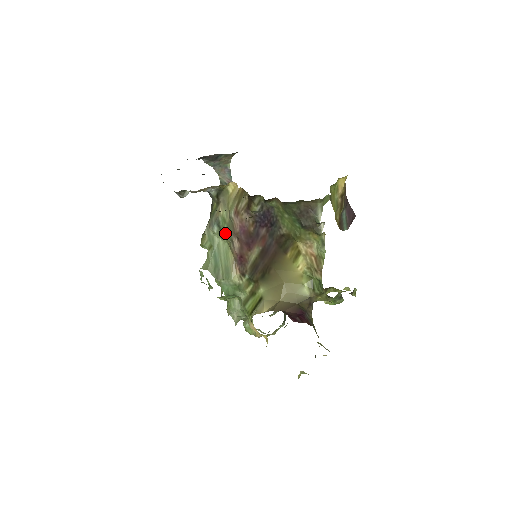
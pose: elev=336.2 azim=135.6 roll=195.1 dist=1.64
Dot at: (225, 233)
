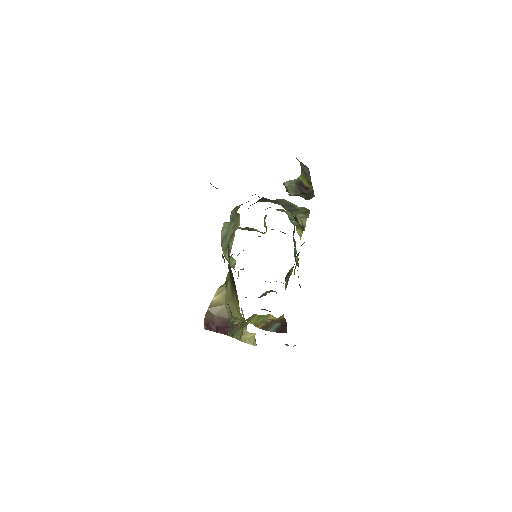
Dot at: occluded
